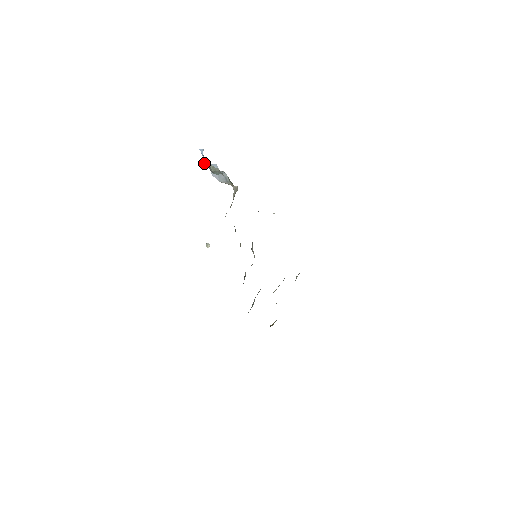
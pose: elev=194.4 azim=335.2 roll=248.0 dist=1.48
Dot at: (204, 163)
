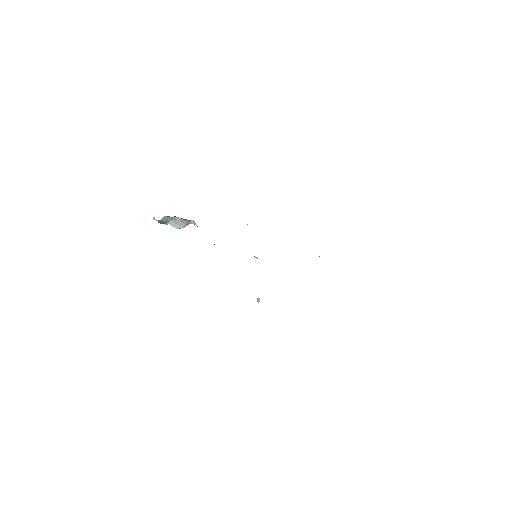
Dot at: occluded
